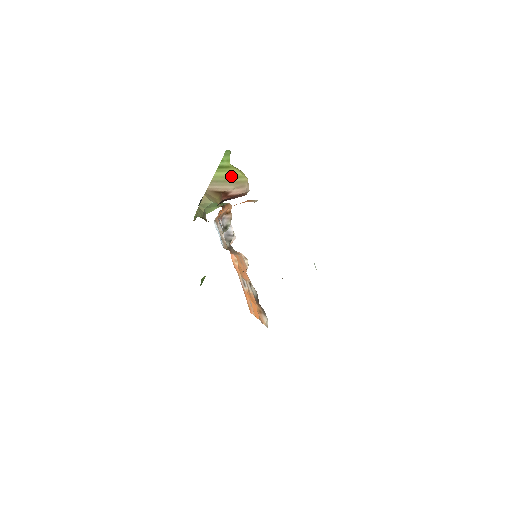
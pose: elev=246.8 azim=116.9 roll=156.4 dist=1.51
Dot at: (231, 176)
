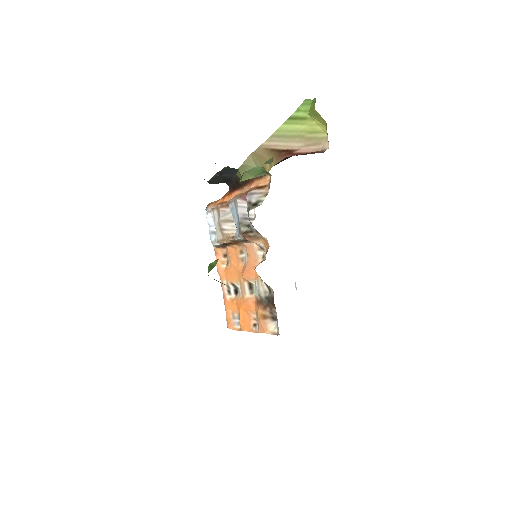
Dot at: (304, 130)
